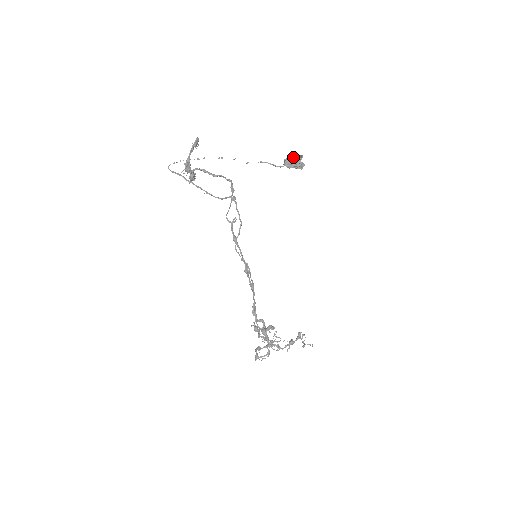
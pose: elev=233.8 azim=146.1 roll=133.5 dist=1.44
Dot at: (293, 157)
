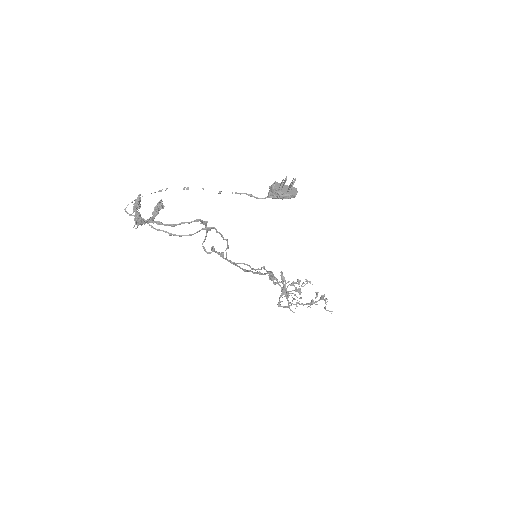
Dot at: (278, 188)
